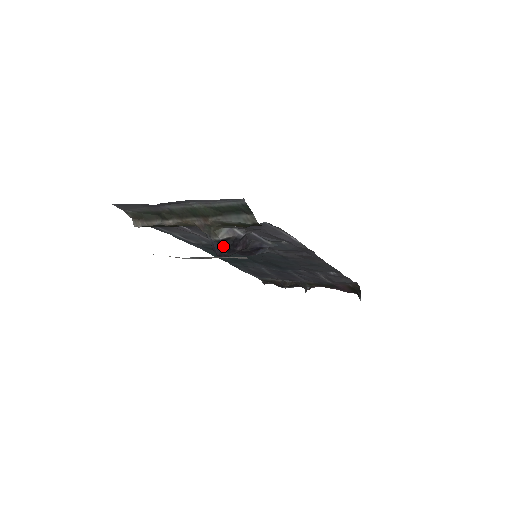
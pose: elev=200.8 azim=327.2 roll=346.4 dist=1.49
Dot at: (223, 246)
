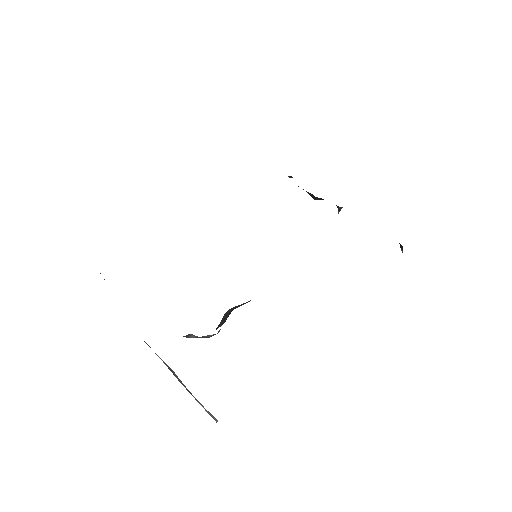
Dot at: occluded
